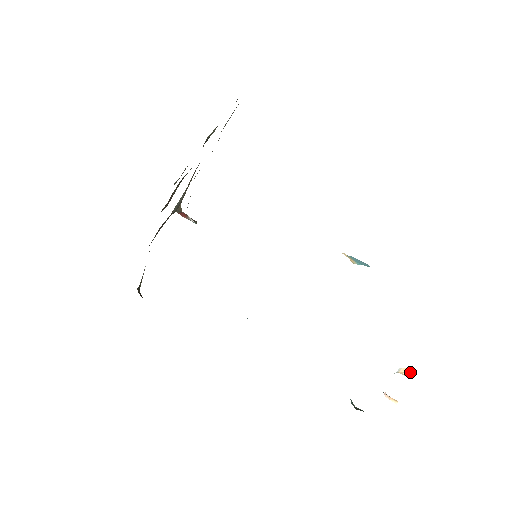
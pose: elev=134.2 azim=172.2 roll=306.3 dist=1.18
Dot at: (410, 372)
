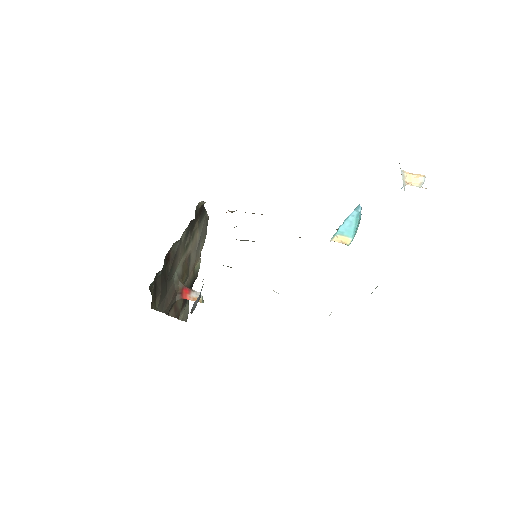
Dot at: (417, 175)
